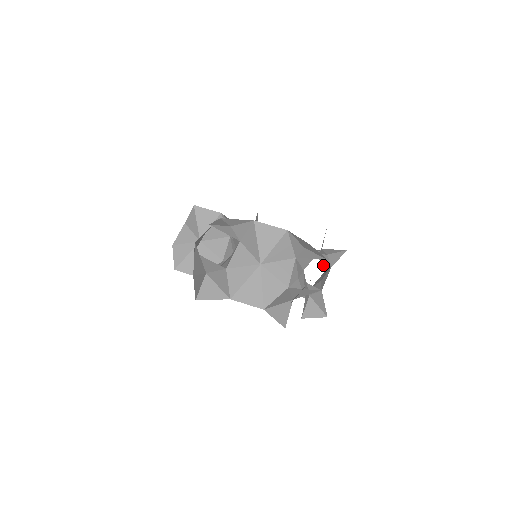
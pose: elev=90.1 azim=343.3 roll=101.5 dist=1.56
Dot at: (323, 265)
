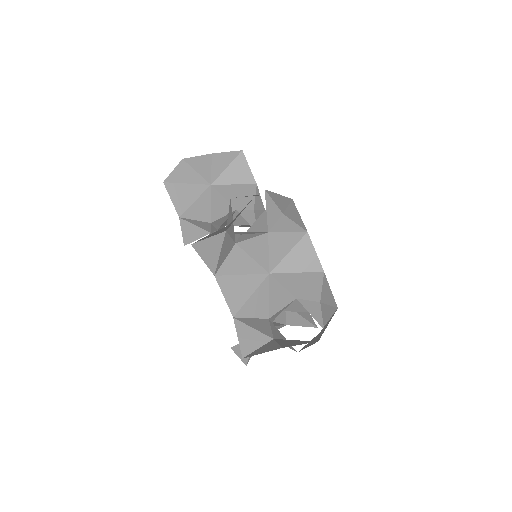
Dot at: occluded
